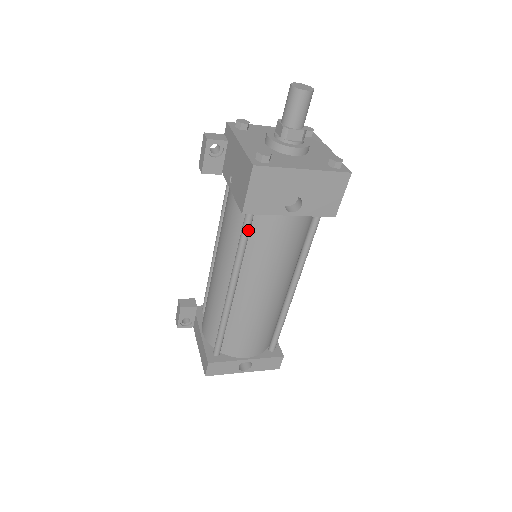
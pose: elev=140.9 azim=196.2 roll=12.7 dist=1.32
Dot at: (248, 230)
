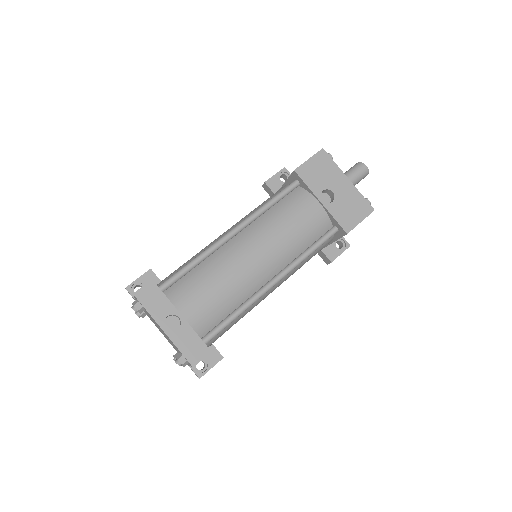
Dot at: (285, 193)
